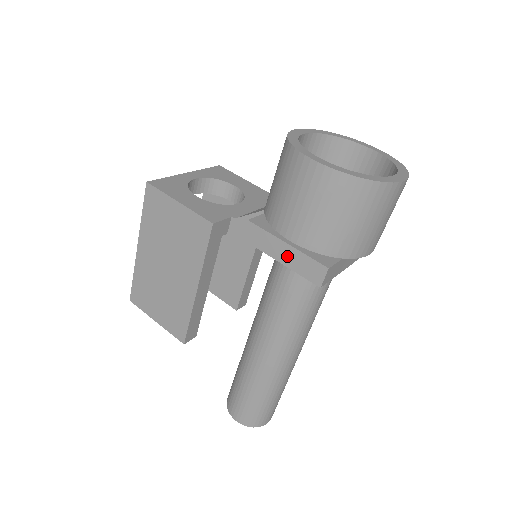
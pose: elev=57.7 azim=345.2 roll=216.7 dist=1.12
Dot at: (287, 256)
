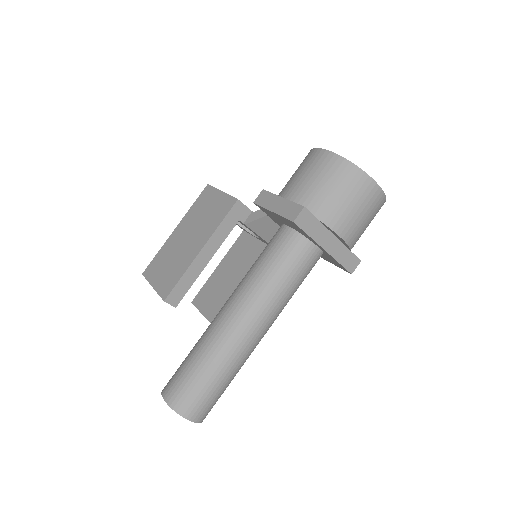
Dot at: (279, 206)
